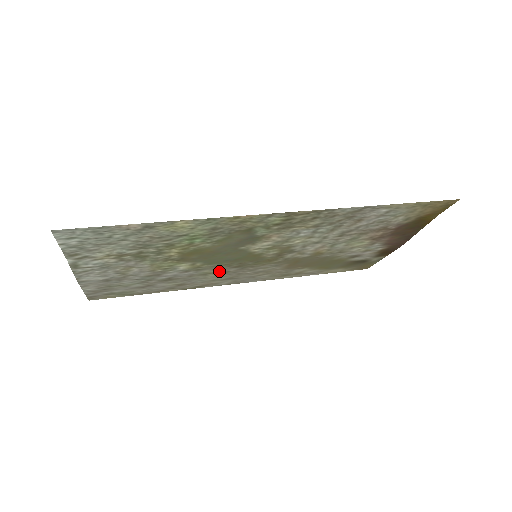
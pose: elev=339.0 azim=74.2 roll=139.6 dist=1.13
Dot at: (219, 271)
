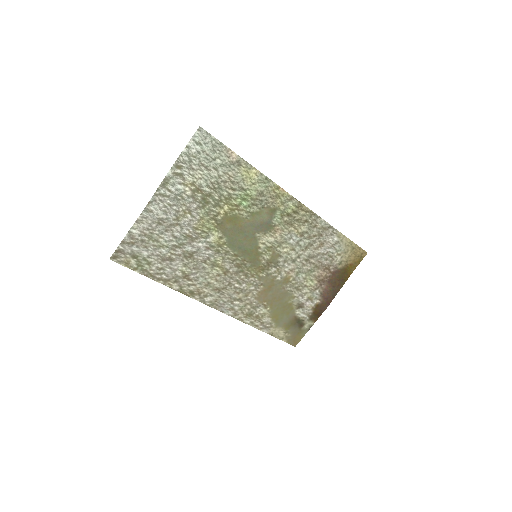
Dot at: (224, 266)
